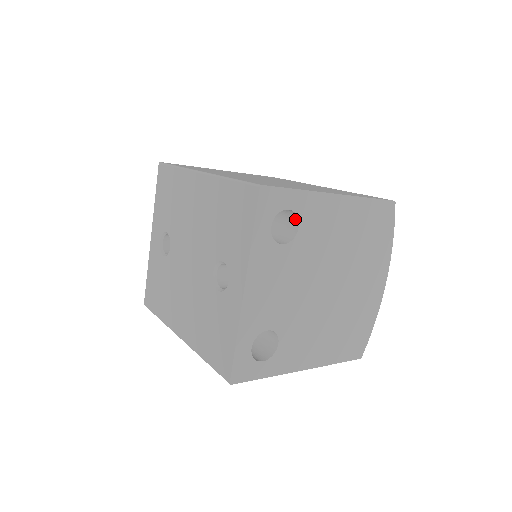
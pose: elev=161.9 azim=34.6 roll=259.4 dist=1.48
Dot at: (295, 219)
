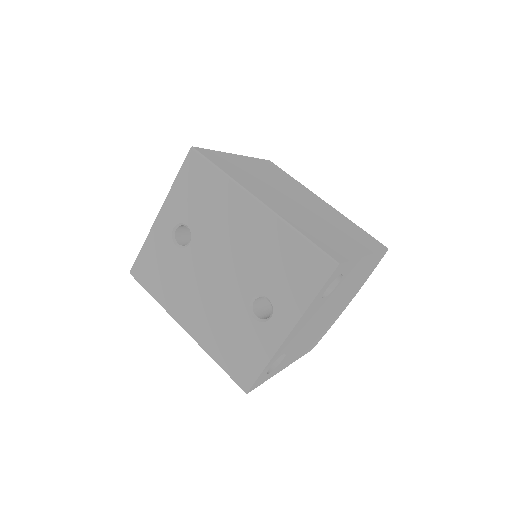
Dot at: (338, 276)
